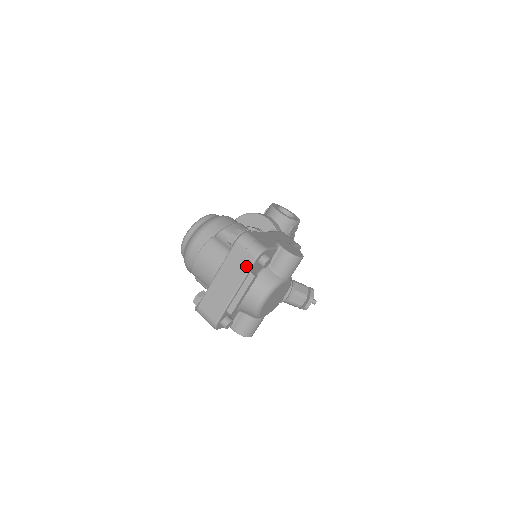
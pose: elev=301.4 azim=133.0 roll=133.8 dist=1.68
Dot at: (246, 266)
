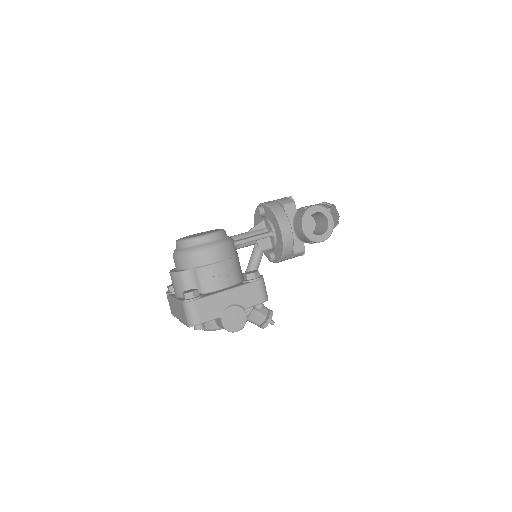
Dot at: (184, 320)
